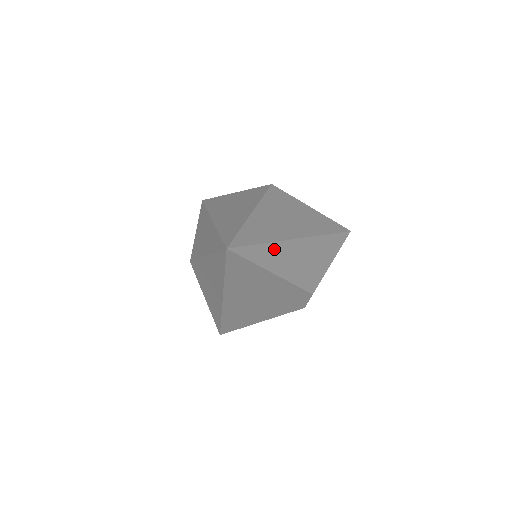
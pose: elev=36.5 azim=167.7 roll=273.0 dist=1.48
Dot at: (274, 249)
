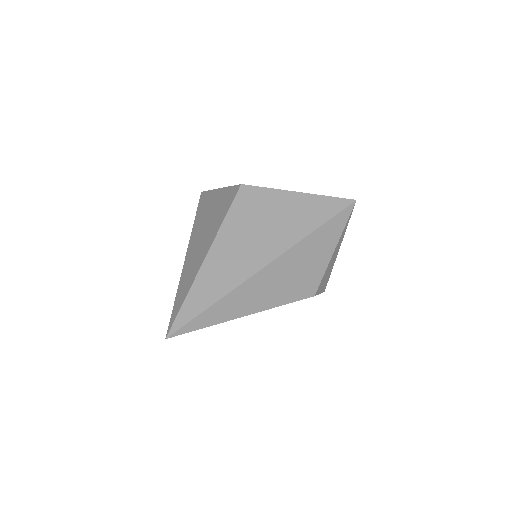
Dot at: (232, 298)
